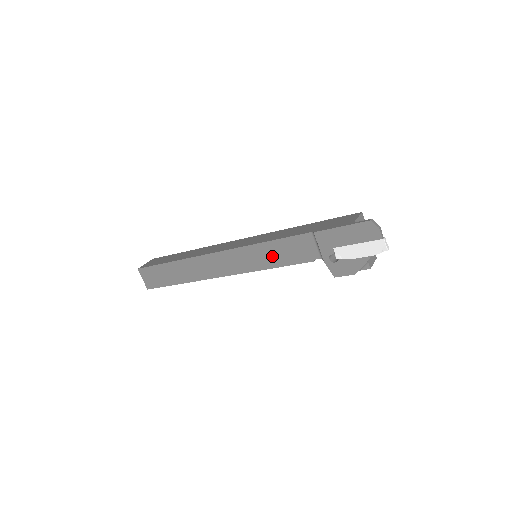
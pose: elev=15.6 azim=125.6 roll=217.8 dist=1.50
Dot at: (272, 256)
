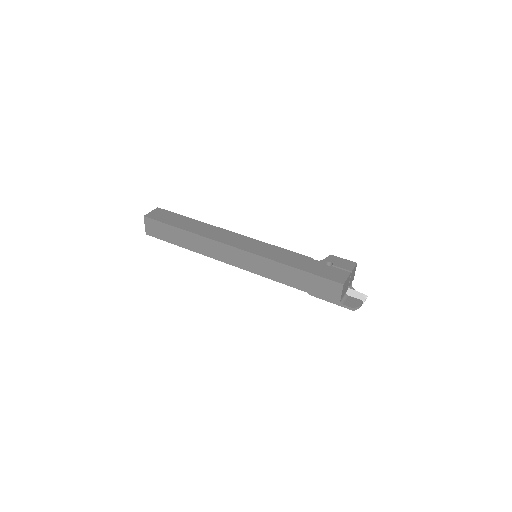
Dot at: occluded
